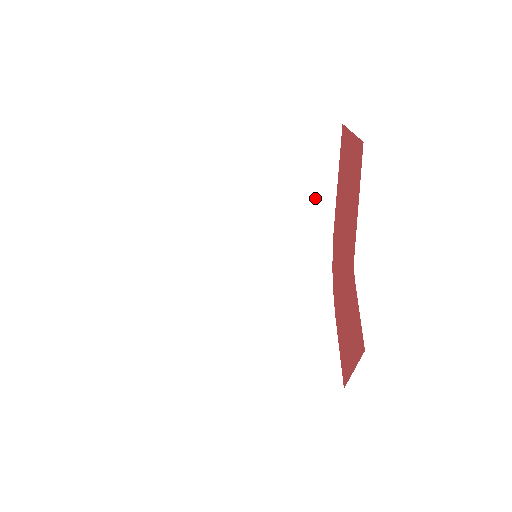
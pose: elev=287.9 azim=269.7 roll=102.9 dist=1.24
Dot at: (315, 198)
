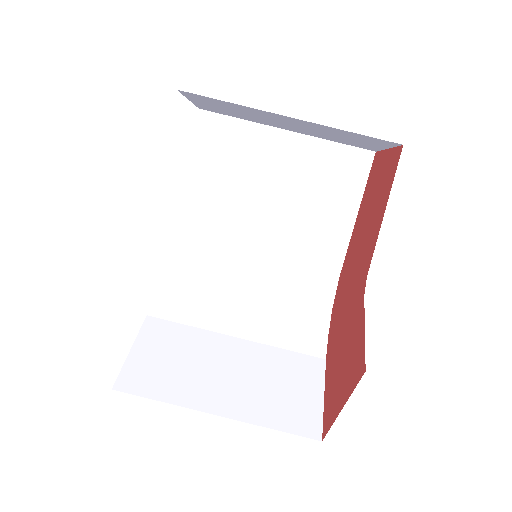
Dot at: (330, 225)
